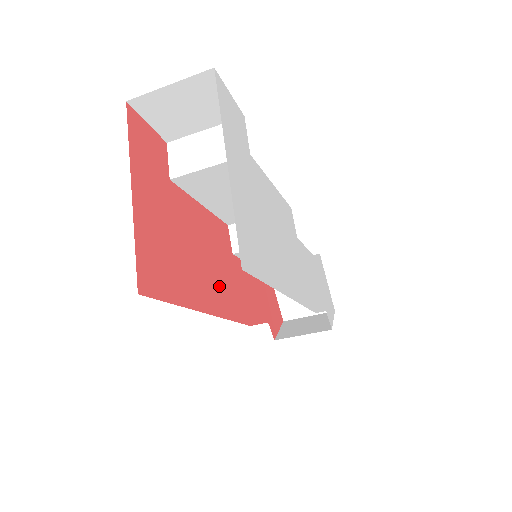
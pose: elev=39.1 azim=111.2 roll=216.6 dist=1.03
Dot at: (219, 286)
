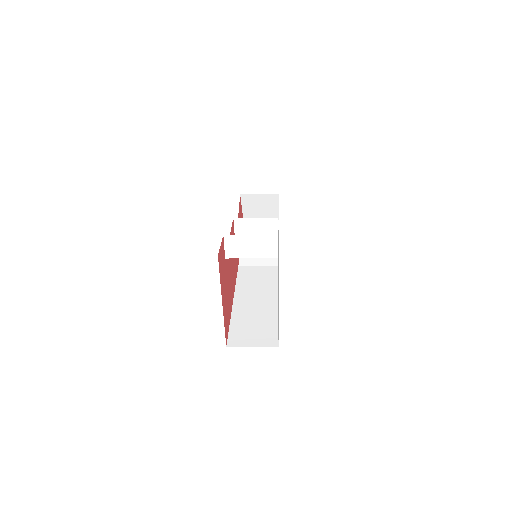
Dot at: occluded
